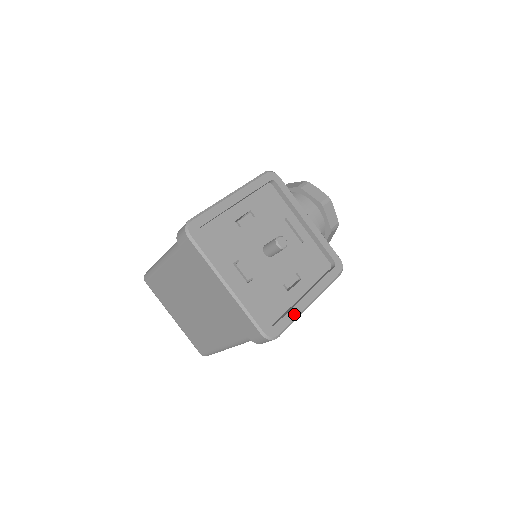
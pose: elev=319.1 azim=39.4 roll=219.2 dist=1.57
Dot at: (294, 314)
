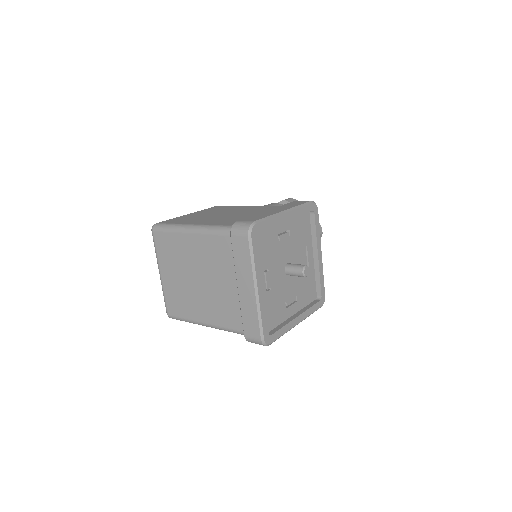
Dot at: (285, 330)
